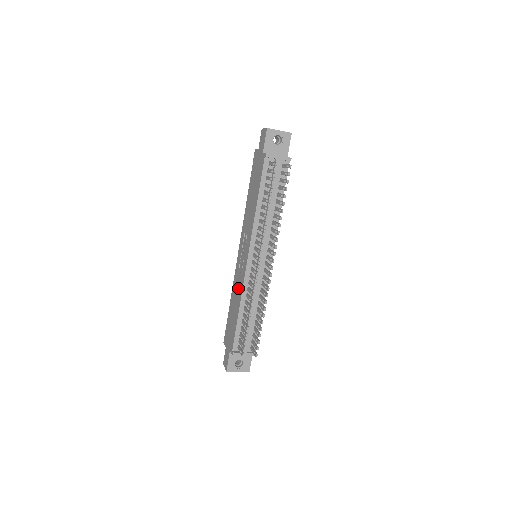
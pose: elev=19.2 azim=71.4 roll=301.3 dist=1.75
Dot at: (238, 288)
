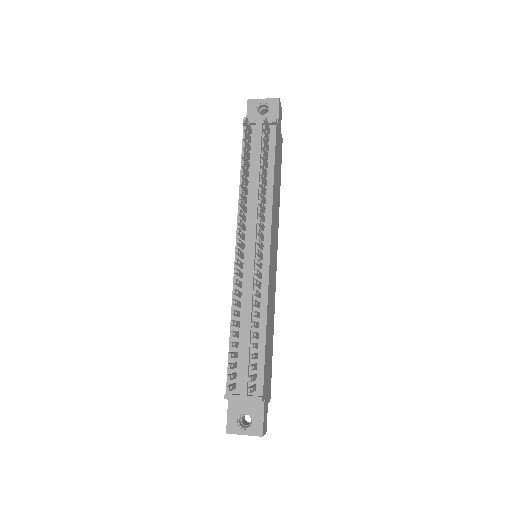
Dot at: occluded
